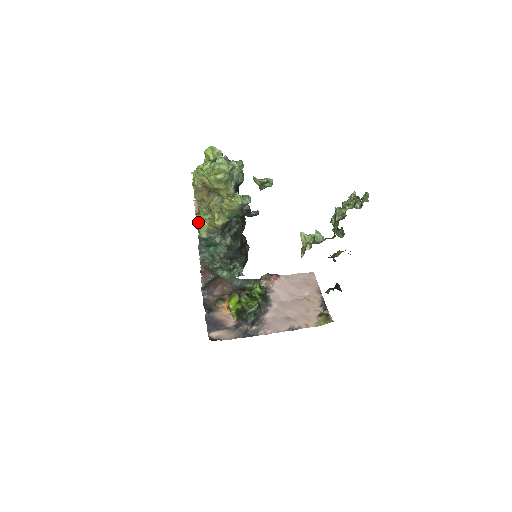
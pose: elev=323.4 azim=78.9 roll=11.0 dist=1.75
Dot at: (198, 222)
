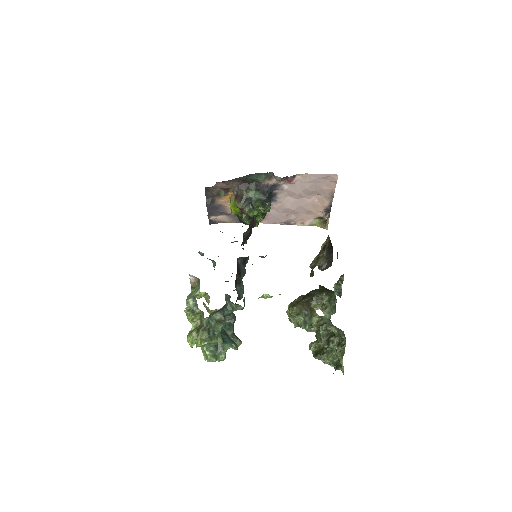
Dot at: occluded
